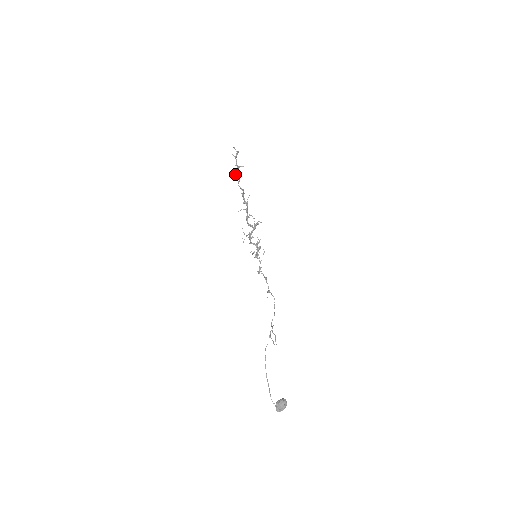
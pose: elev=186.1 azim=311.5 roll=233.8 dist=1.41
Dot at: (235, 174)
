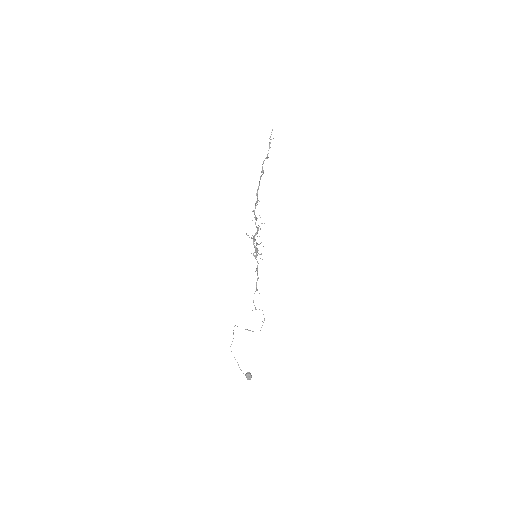
Dot at: (262, 167)
